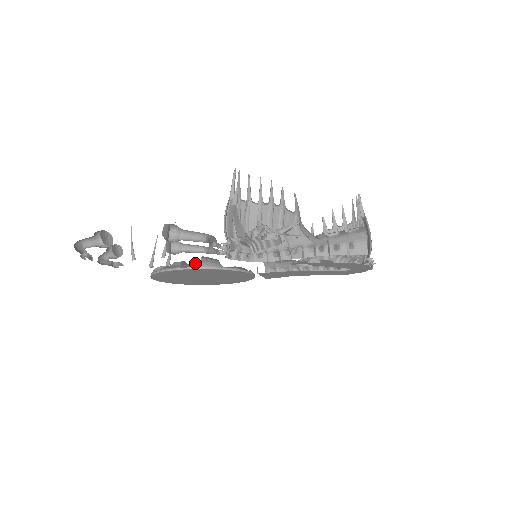
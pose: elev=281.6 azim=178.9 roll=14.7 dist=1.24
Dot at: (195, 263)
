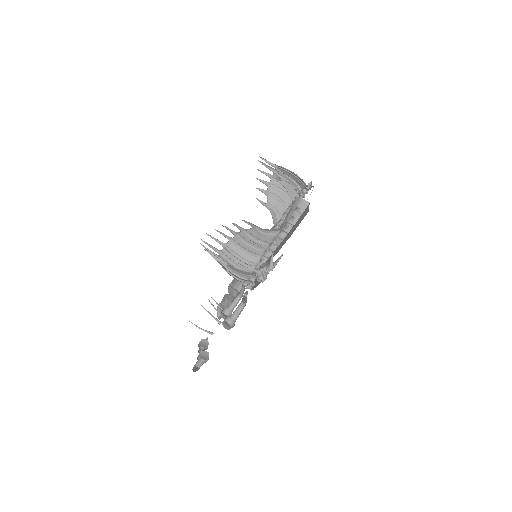
Dot at: (233, 293)
